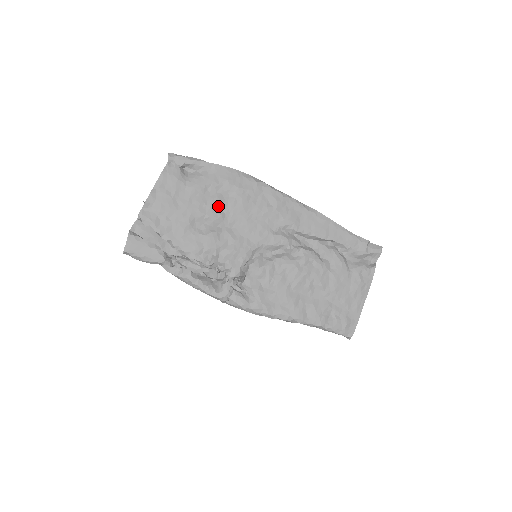
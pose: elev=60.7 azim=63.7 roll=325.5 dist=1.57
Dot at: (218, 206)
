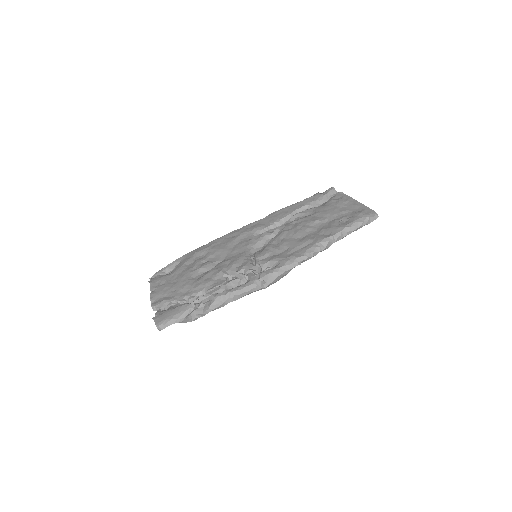
Dot at: (202, 263)
